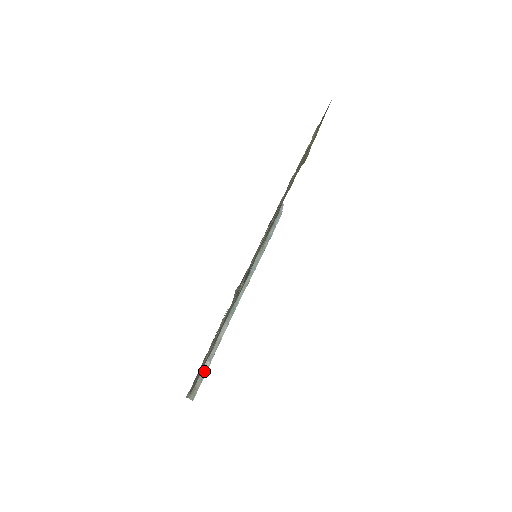
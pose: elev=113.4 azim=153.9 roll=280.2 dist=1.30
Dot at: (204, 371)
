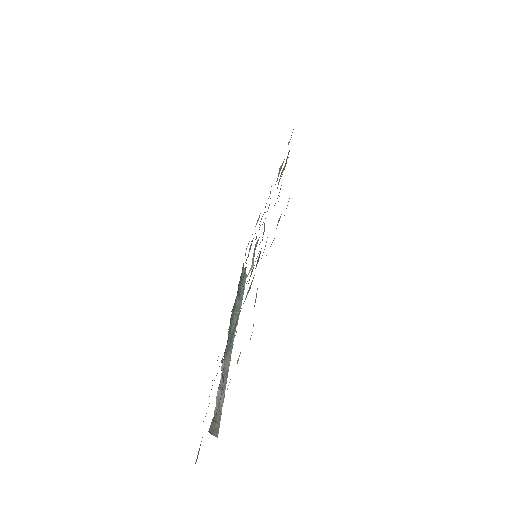
Dot at: (220, 403)
